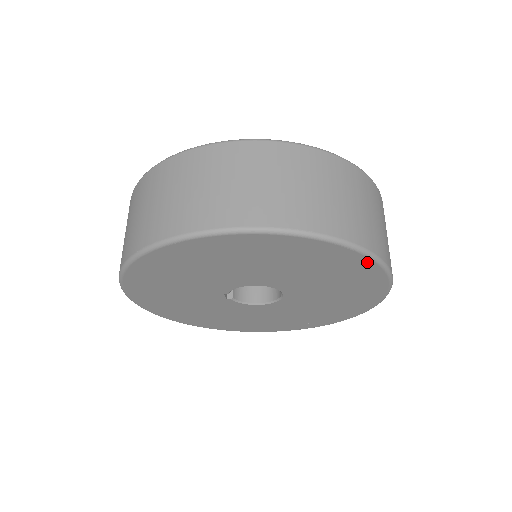
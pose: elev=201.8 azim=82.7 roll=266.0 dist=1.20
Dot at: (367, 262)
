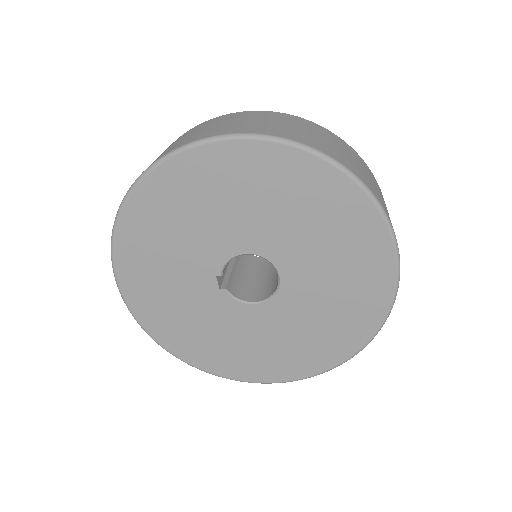
Dot at: (358, 196)
